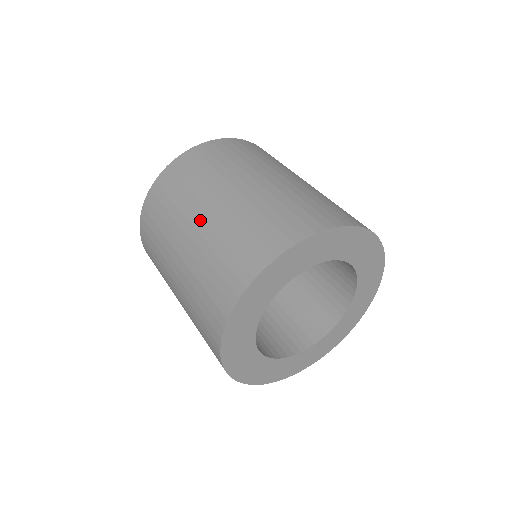
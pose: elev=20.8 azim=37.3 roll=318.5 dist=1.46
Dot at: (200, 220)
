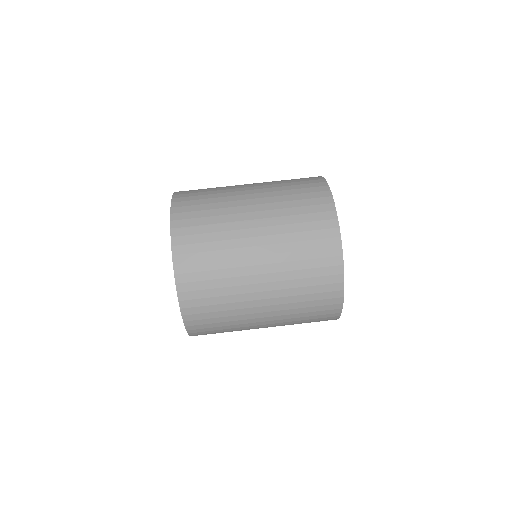
Dot at: (254, 213)
